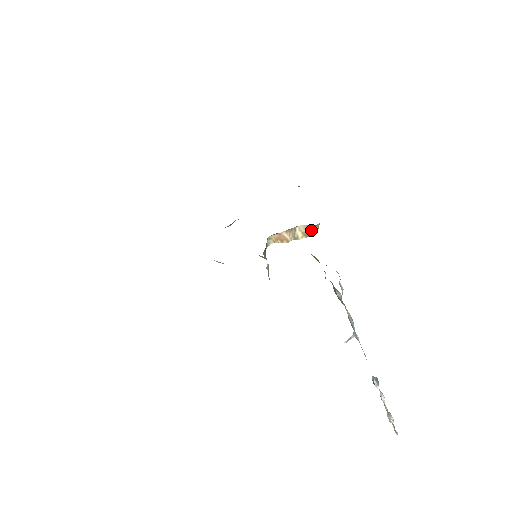
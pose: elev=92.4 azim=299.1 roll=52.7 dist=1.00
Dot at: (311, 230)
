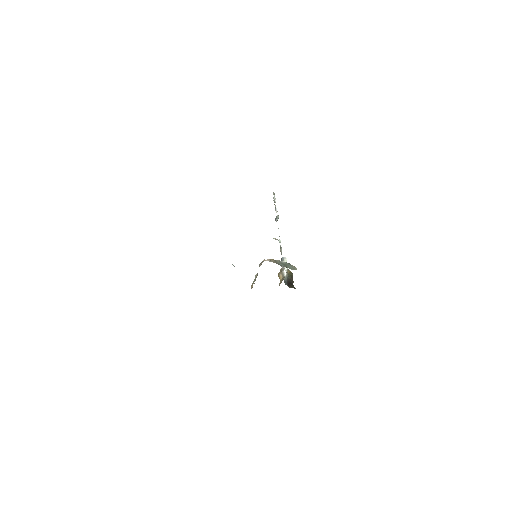
Dot at: (292, 266)
